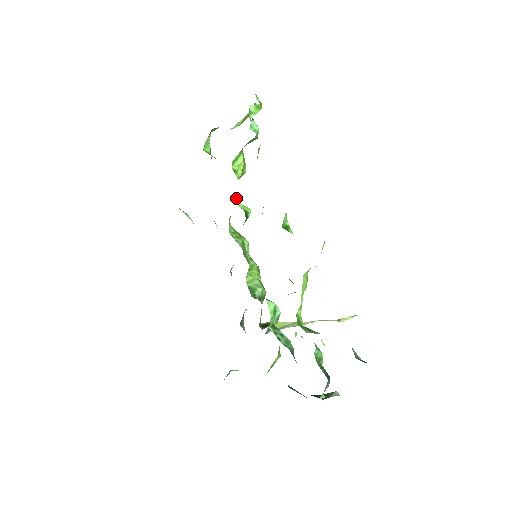
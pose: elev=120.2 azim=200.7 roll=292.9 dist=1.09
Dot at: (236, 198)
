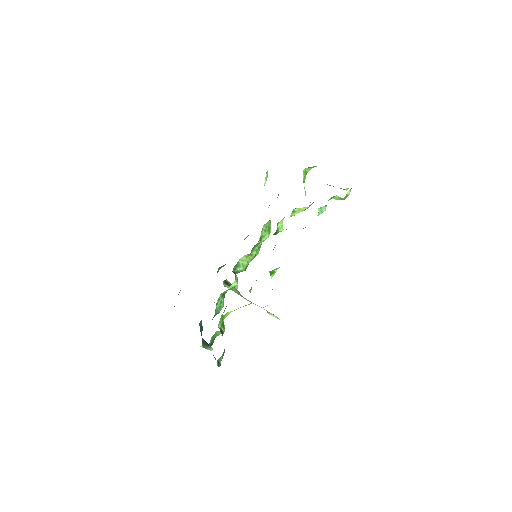
Dot at: (282, 220)
